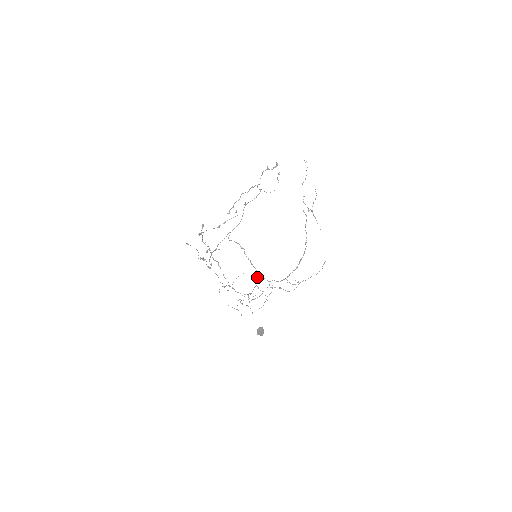
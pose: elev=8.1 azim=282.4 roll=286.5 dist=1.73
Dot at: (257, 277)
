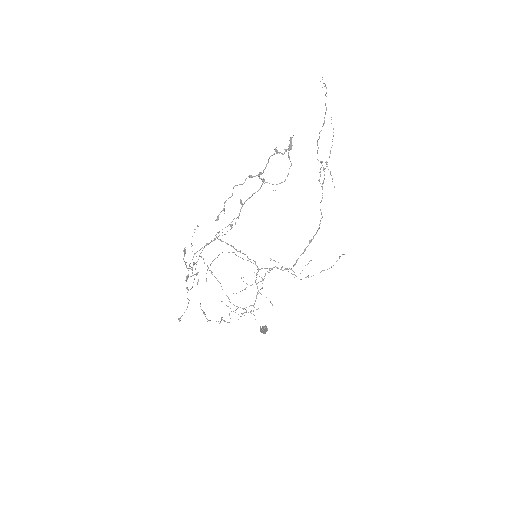
Dot at: occluded
